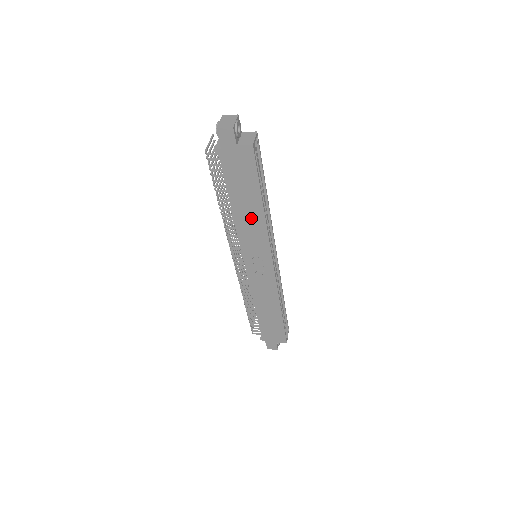
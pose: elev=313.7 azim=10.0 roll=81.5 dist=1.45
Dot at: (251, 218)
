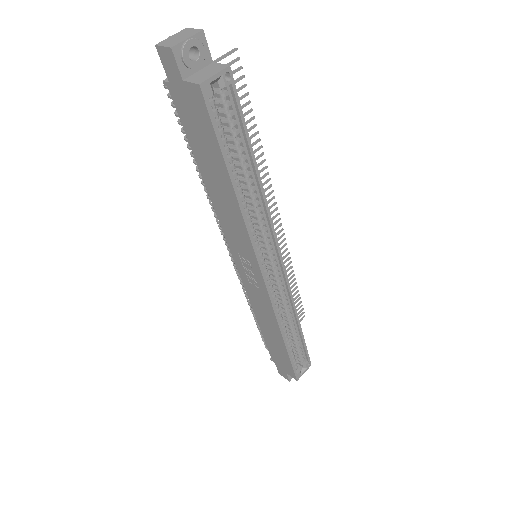
Dot at: (226, 201)
